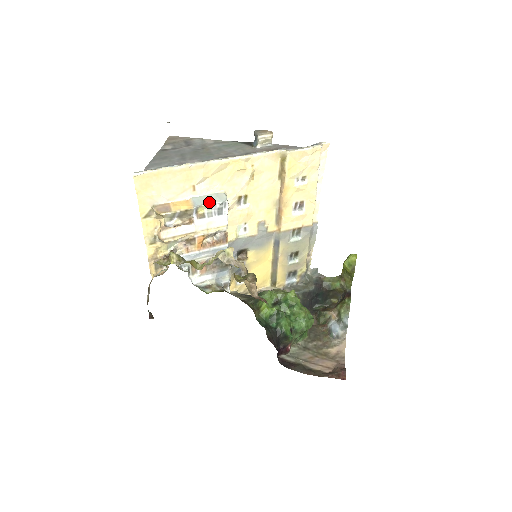
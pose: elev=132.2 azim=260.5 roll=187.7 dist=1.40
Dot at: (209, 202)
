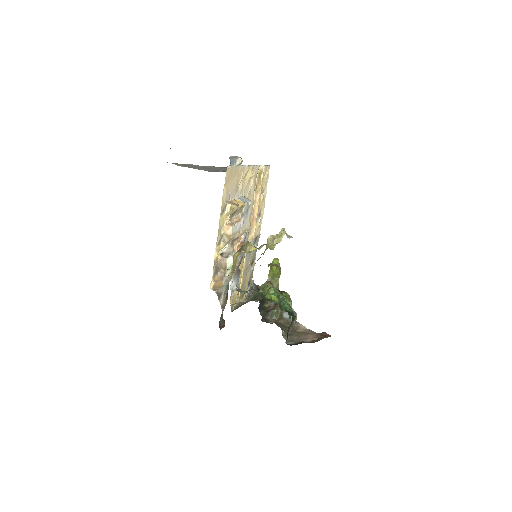
Dot at: (247, 201)
